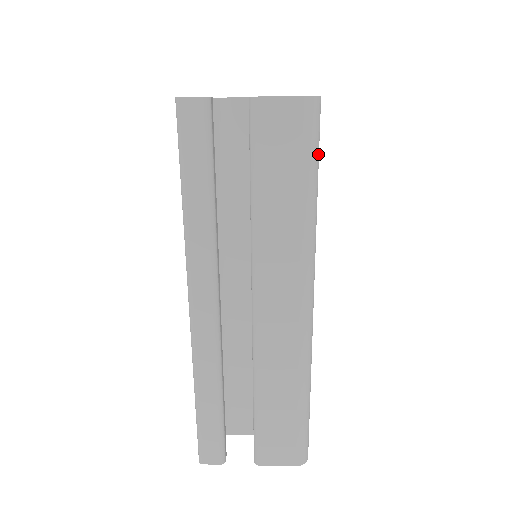
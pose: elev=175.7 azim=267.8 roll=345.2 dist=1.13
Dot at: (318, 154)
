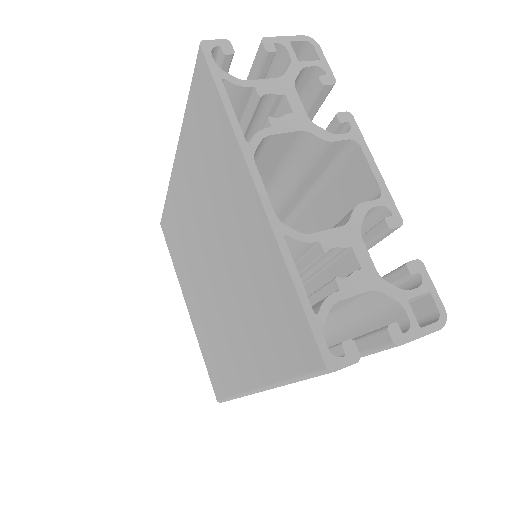
Dot at: occluded
